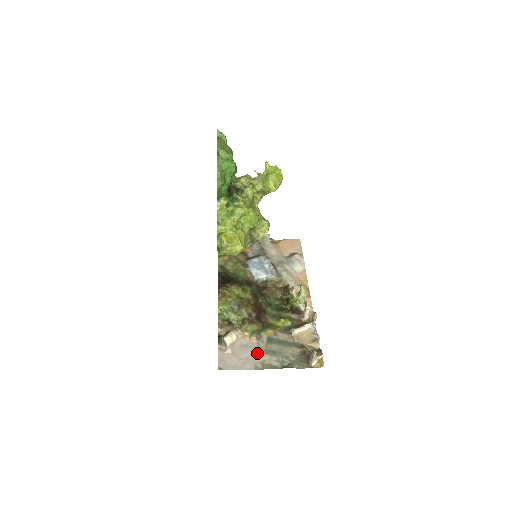
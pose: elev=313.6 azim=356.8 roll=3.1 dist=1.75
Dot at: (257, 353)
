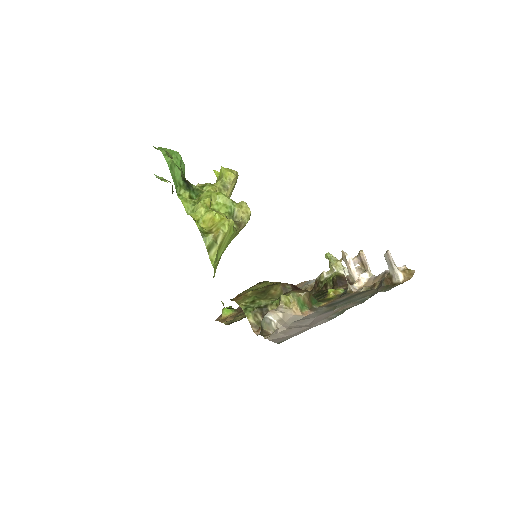
Dot at: (322, 315)
